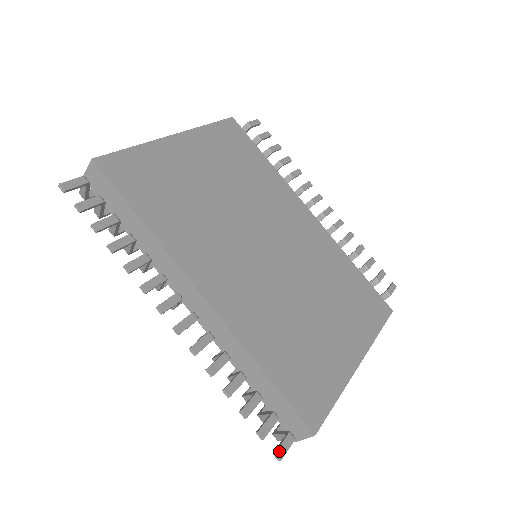
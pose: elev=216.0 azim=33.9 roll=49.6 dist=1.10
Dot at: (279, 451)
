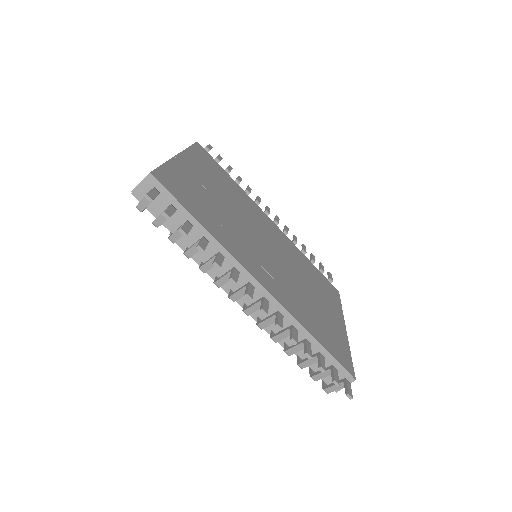
Dot at: (349, 392)
